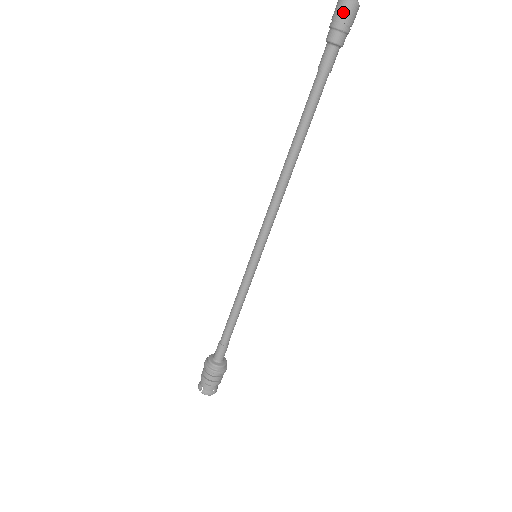
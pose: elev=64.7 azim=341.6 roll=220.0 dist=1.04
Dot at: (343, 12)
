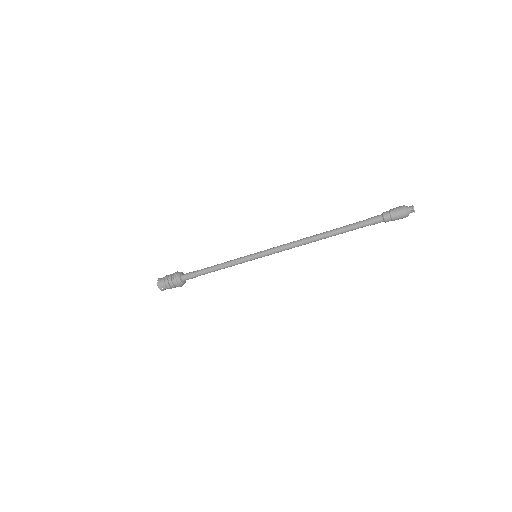
Dot at: (401, 218)
